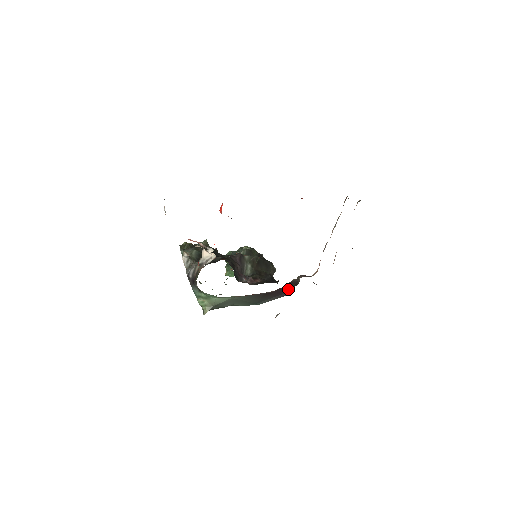
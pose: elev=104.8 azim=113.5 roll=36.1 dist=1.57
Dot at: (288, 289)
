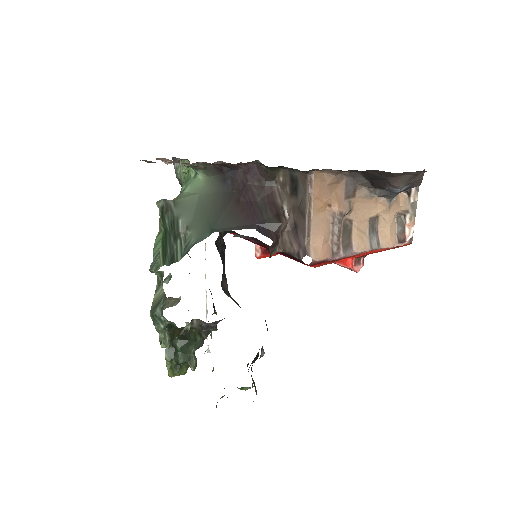
Dot at: (264, 219)
